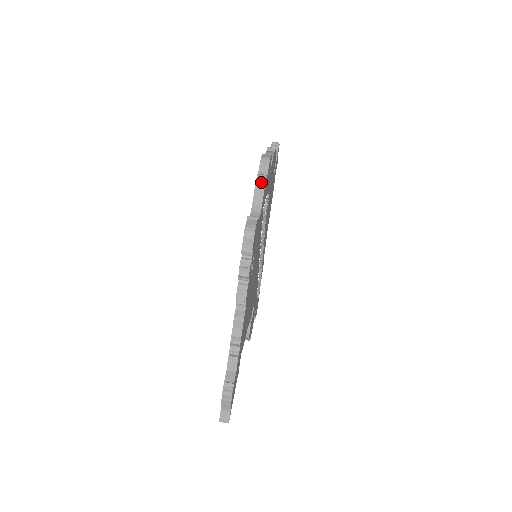
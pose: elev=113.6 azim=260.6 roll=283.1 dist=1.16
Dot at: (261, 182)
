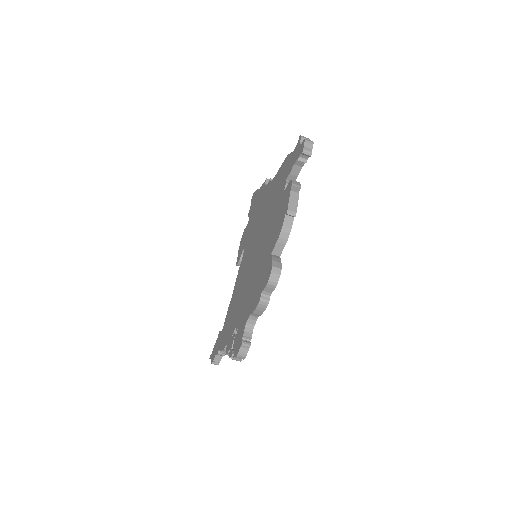
Dot at: (262, 308)
